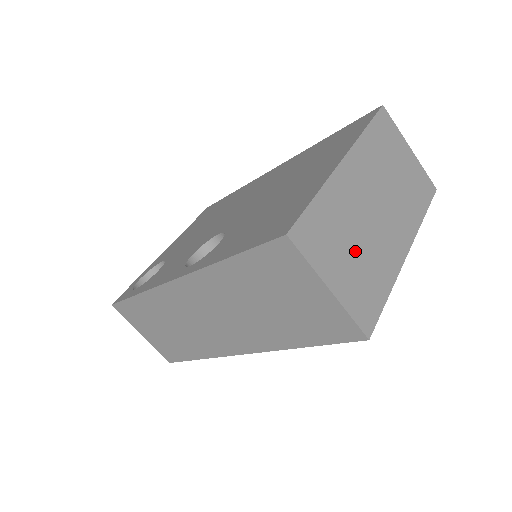
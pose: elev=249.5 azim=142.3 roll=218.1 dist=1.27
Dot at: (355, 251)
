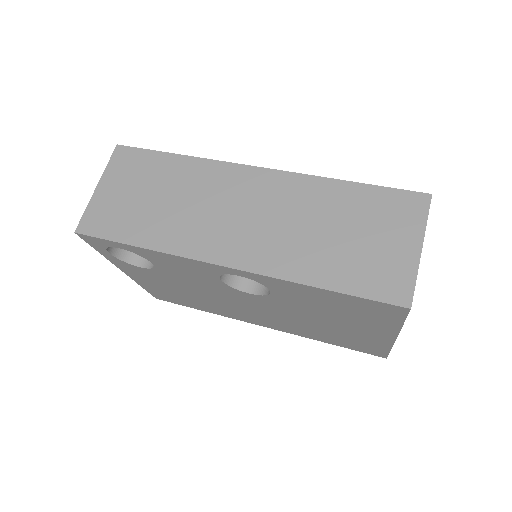
Dot at: occluded
